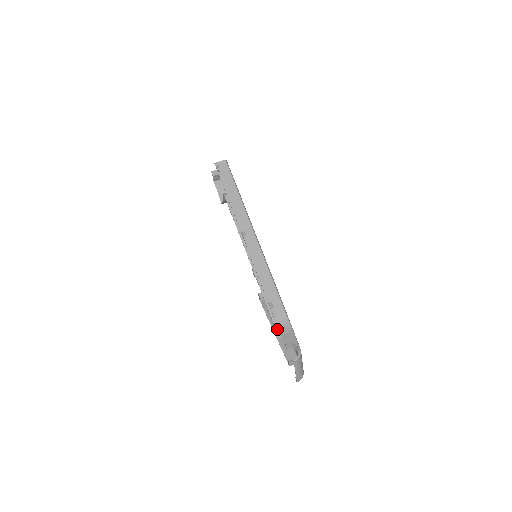
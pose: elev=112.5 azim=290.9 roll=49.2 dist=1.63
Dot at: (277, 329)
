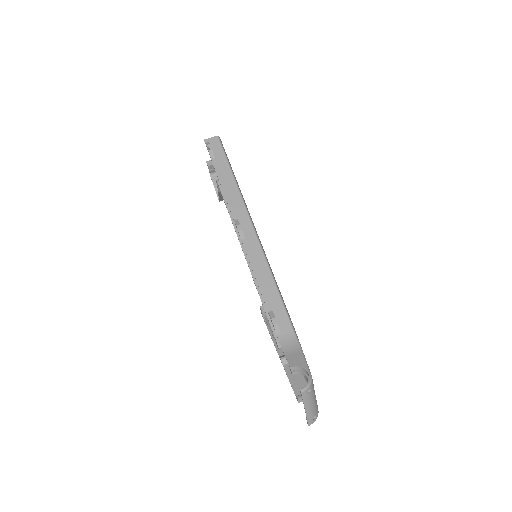
Dot at: (283, 353)
